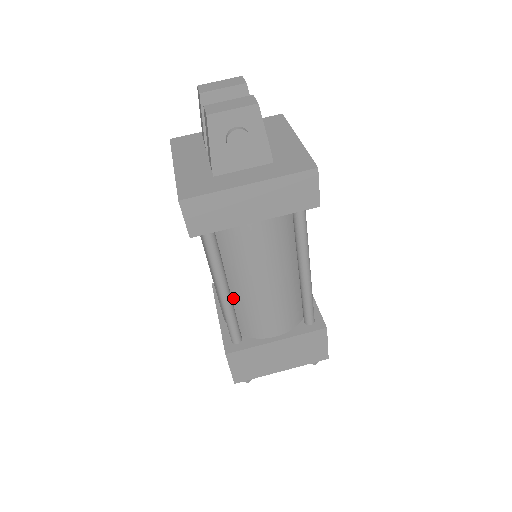
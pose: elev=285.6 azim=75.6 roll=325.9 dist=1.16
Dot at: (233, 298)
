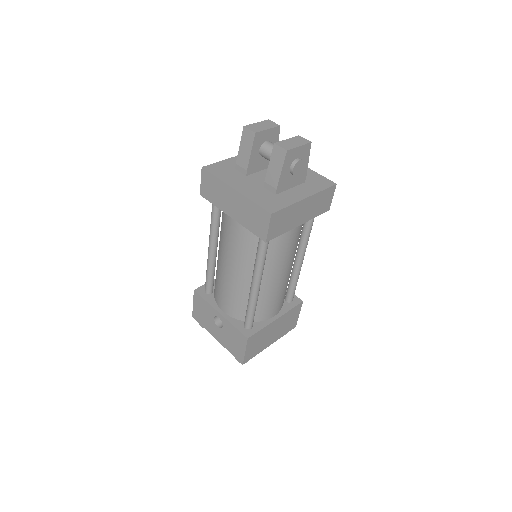
Dot at: occluded
